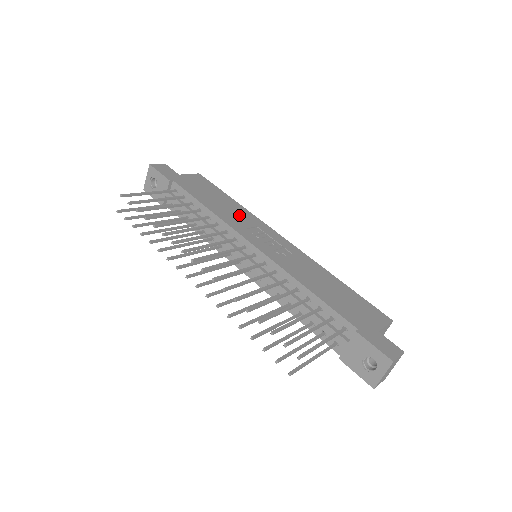
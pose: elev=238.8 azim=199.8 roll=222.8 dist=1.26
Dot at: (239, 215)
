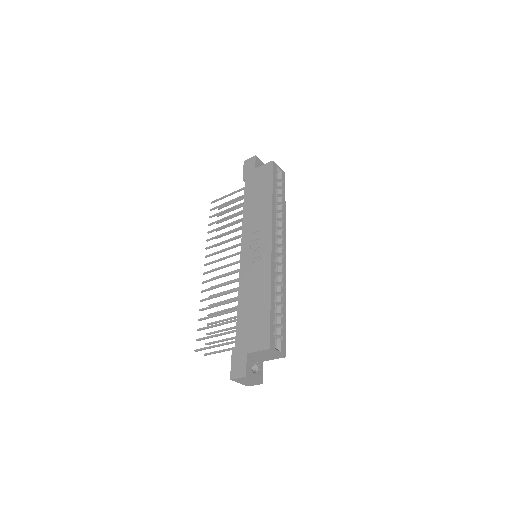
Dot at: (259, 216)
